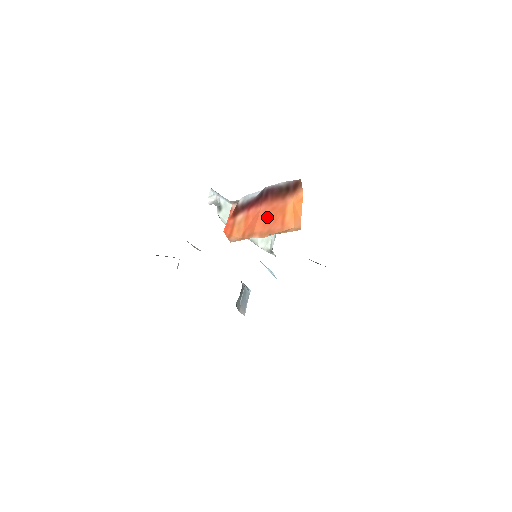
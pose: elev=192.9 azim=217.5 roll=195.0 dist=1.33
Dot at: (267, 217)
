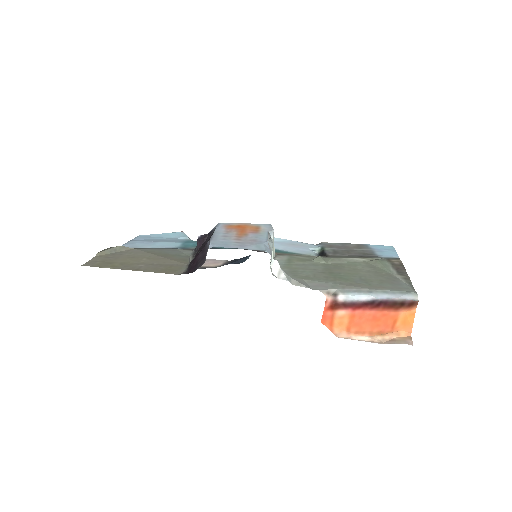
Dot at: (377, 321)
